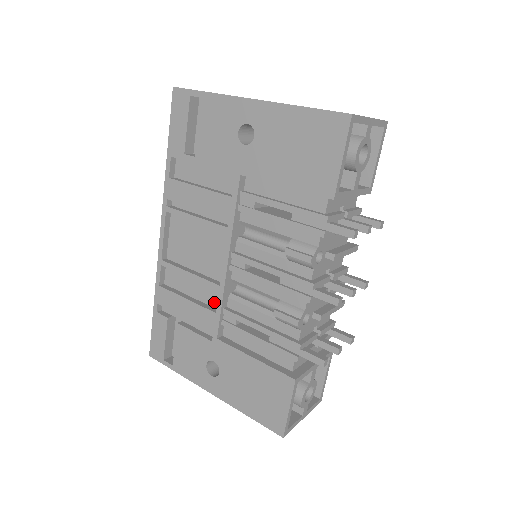
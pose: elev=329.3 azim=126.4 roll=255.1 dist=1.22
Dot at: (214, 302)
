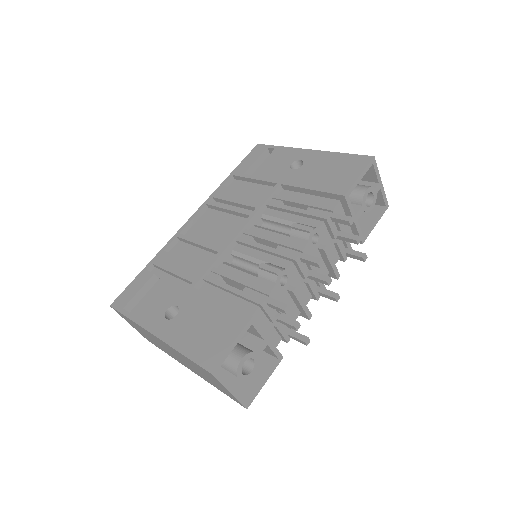
Dot at: (206, 265)
